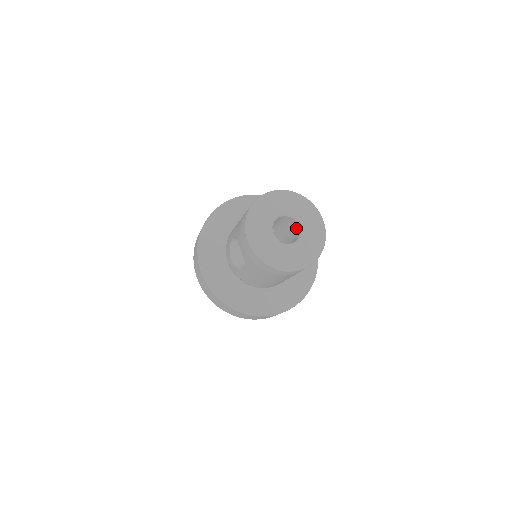
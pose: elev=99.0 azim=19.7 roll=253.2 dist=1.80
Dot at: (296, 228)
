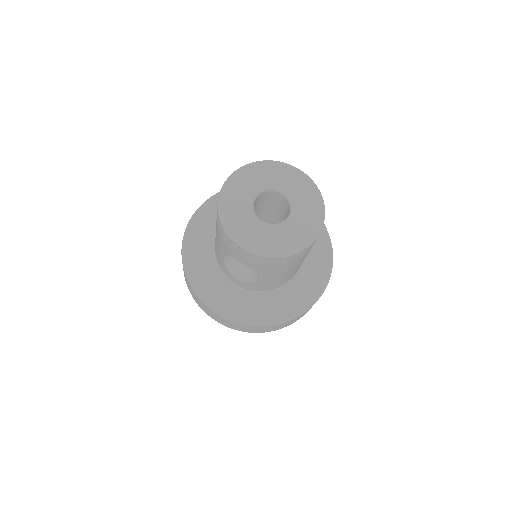
Dot at: (279, 198)
